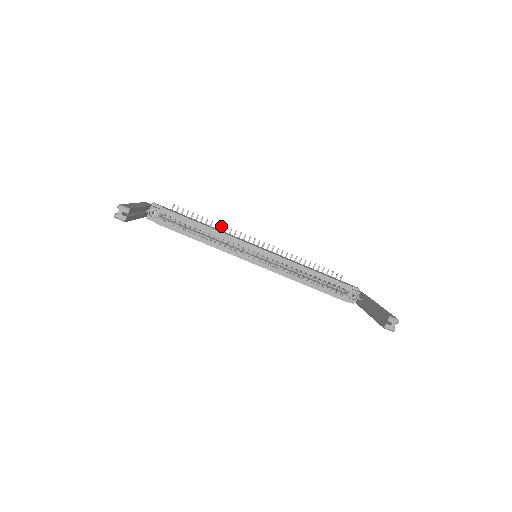
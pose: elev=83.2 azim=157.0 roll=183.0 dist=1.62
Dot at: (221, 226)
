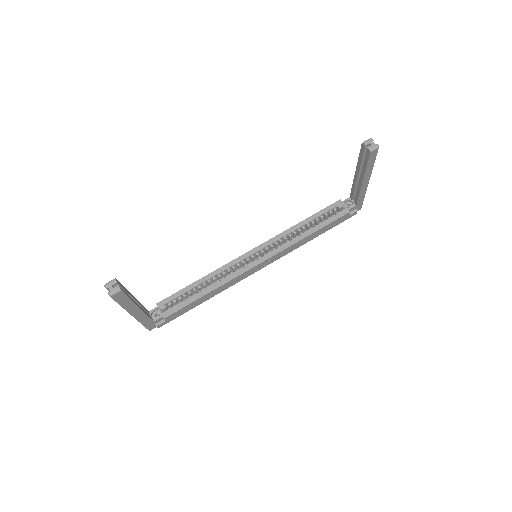
Dot at: occluded
